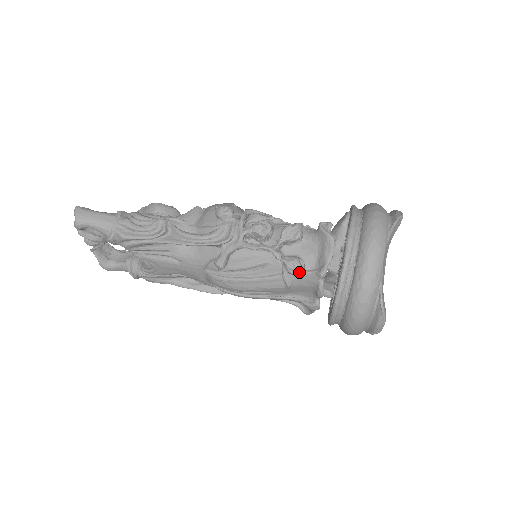
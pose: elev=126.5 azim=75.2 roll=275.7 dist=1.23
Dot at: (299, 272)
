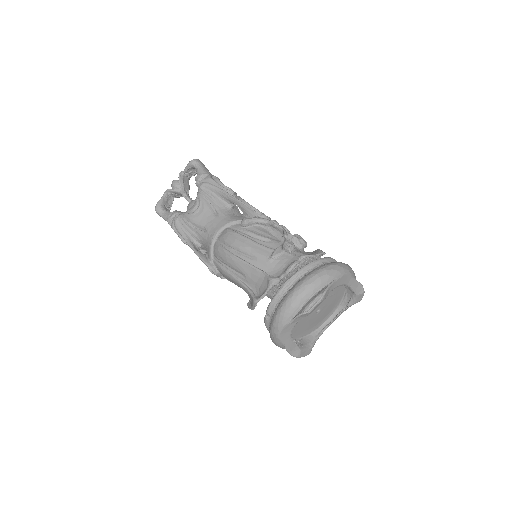
Dot at: (291, 247)
